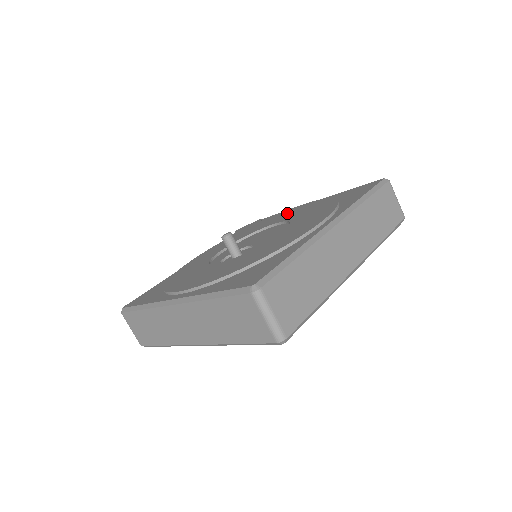
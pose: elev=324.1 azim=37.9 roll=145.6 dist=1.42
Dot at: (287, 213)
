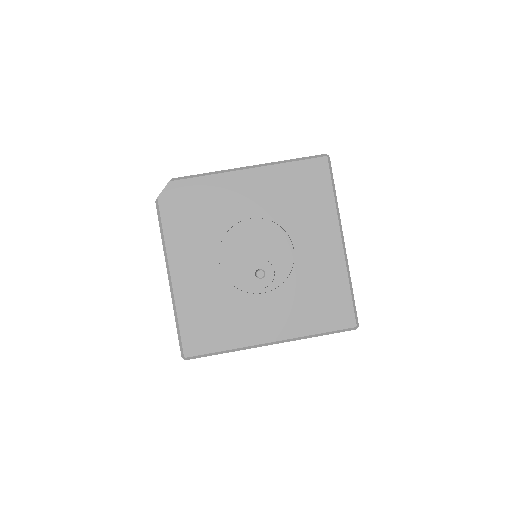
Dot at: (241, 195)
